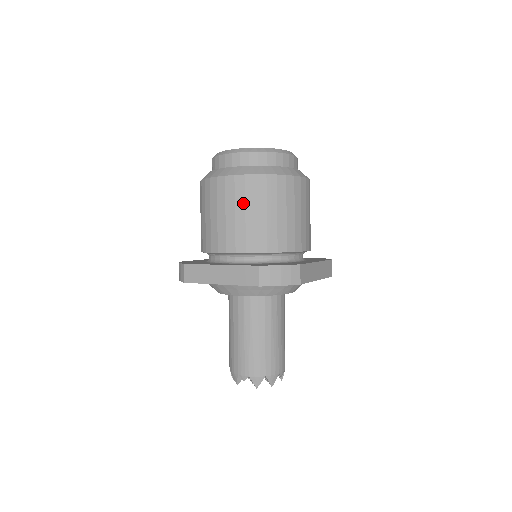
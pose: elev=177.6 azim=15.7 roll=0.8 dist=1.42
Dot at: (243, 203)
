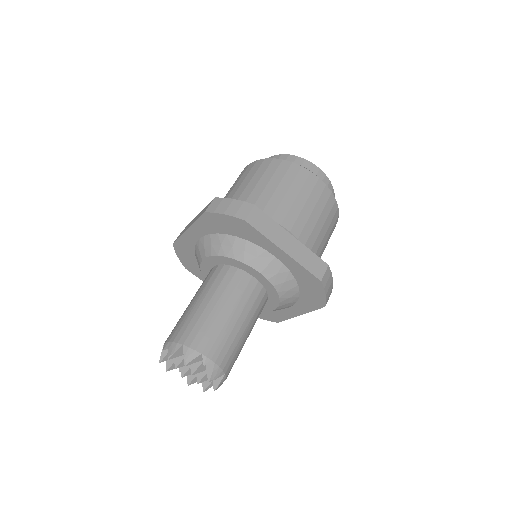
Dot at: (244, 178)
